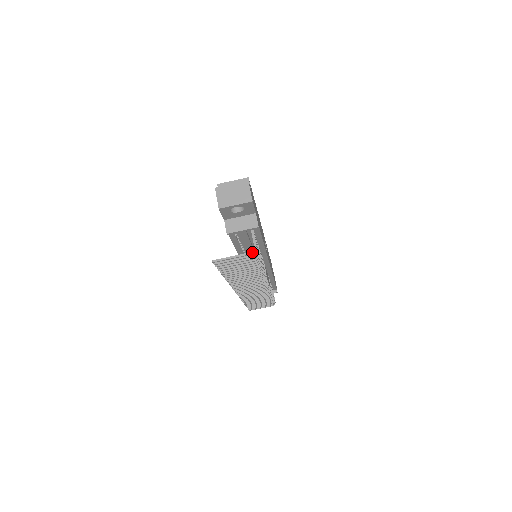
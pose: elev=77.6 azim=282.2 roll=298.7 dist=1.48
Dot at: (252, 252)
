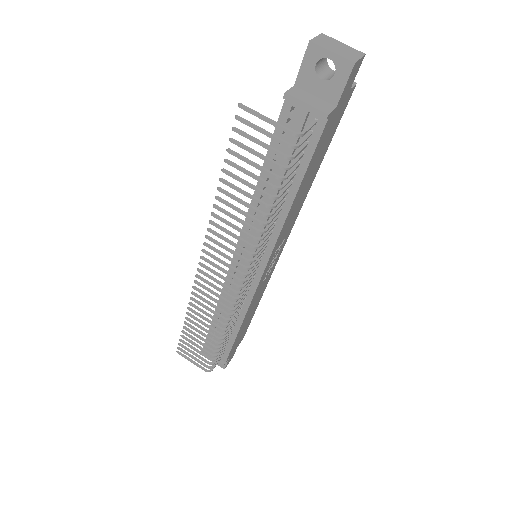
Dot at: occluded
